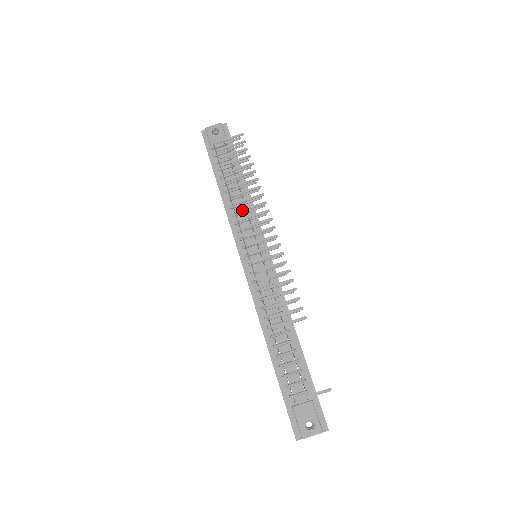
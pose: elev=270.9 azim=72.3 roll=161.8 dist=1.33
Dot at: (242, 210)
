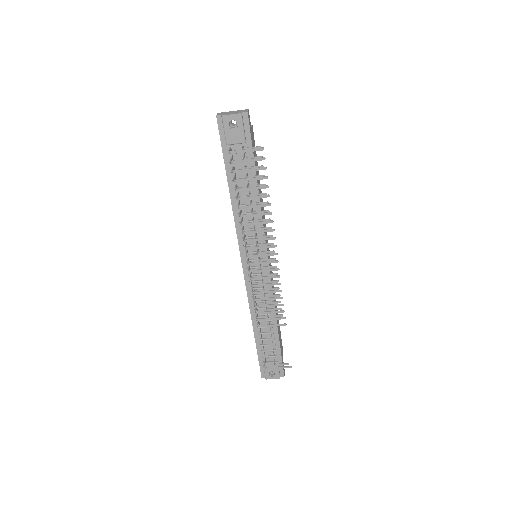
Dot at: (249, 232)
